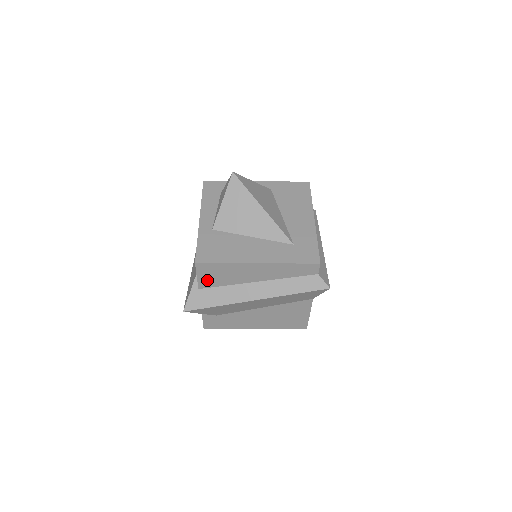
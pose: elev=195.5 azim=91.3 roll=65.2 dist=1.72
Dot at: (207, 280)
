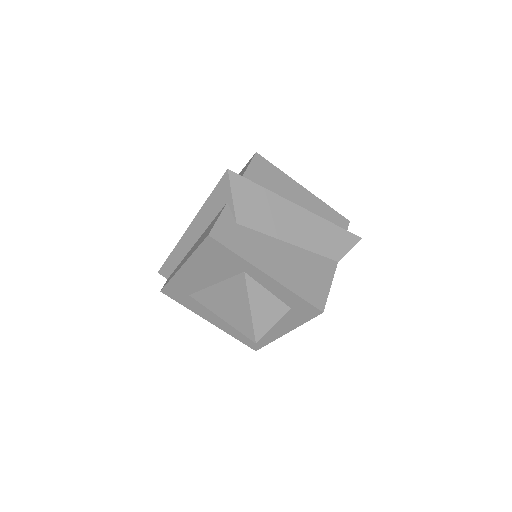
Dot at: (255, 175)
